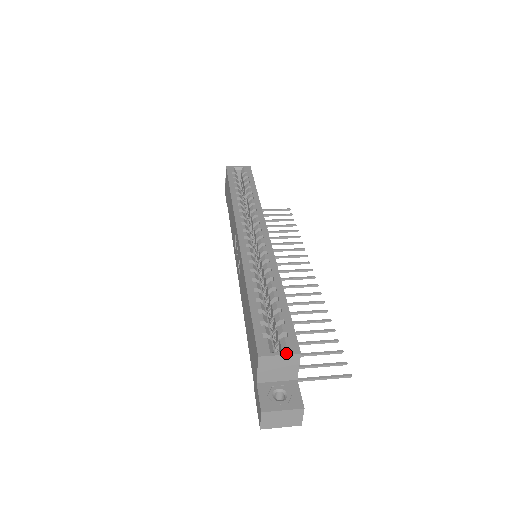
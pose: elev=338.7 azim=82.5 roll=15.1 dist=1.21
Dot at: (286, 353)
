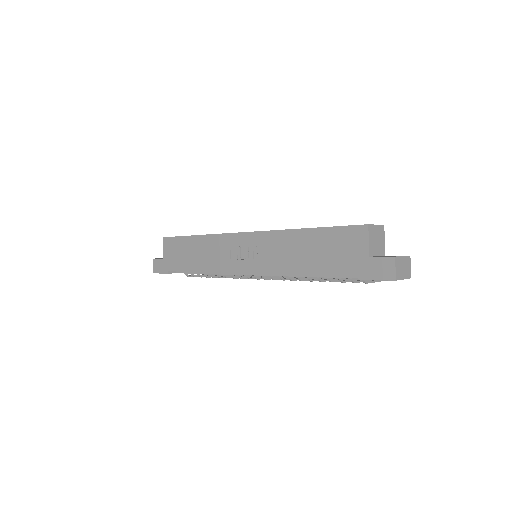
Dot at: (378, 225)
